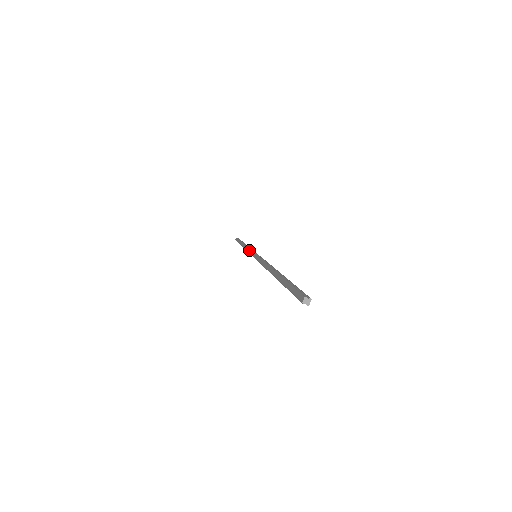
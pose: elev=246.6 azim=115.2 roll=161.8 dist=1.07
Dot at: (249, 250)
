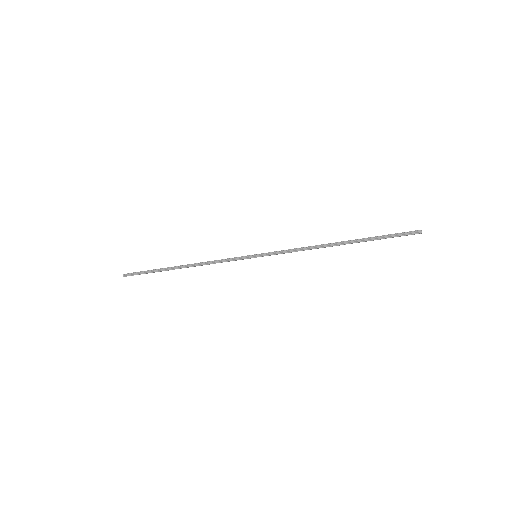
Dot at: (228, 258)
